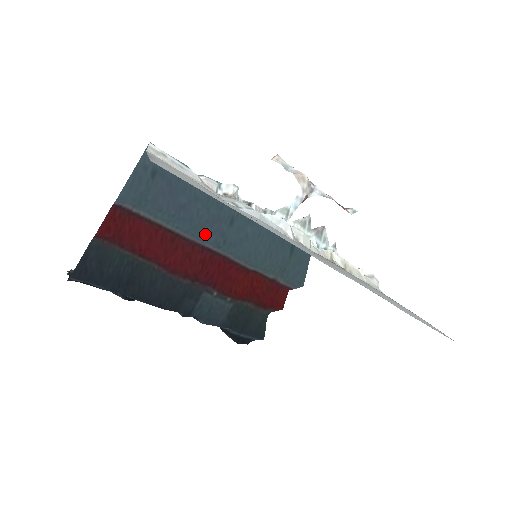
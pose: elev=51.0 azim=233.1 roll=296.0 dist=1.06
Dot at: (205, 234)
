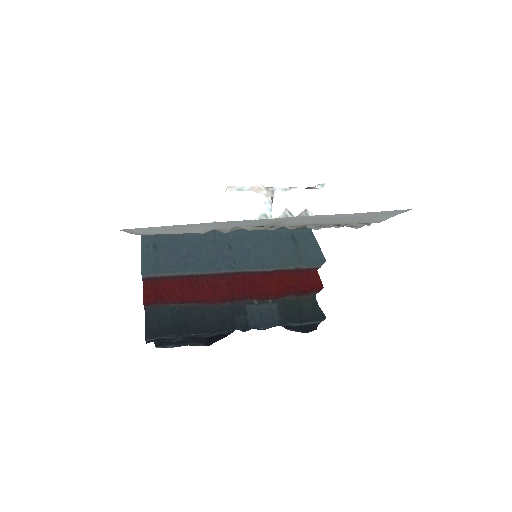
Dot at: (216, 265)
